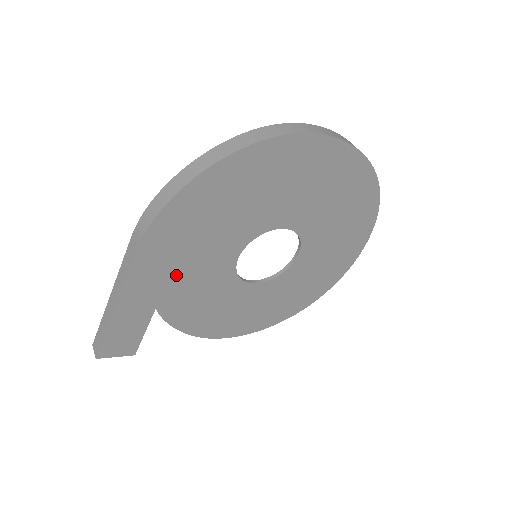
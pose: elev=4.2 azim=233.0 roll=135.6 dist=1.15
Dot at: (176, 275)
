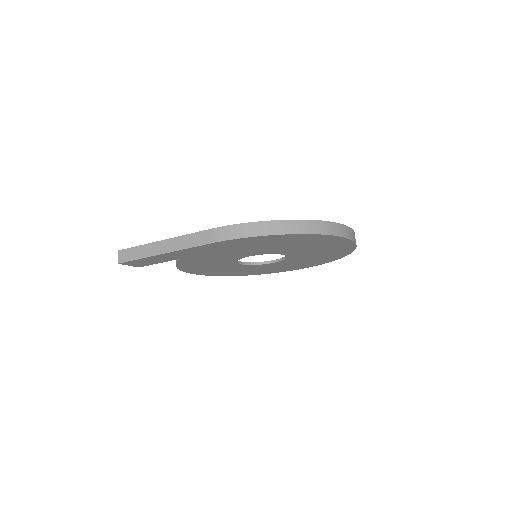
Dot at: (211, 253)
